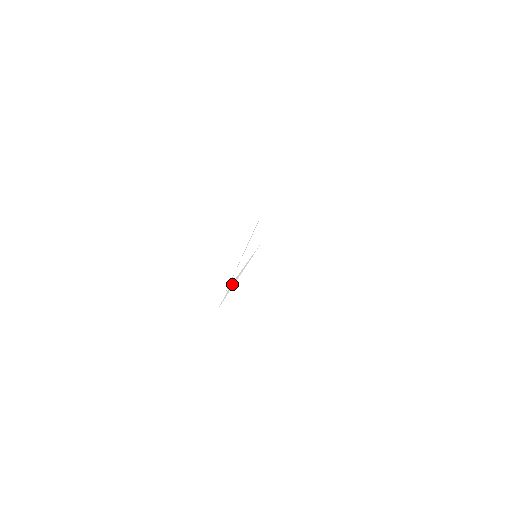
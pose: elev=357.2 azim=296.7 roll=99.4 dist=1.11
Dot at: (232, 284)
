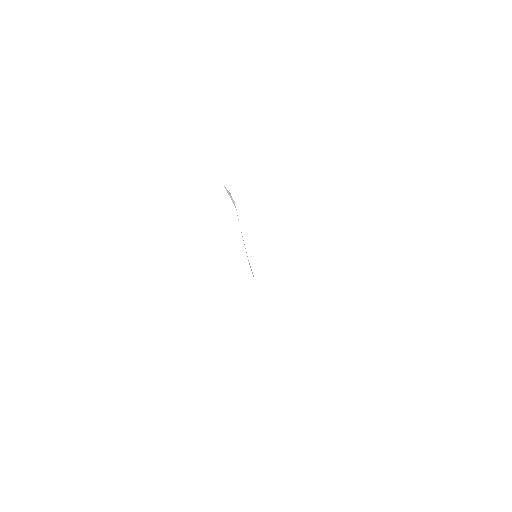
Dot at: occluded
